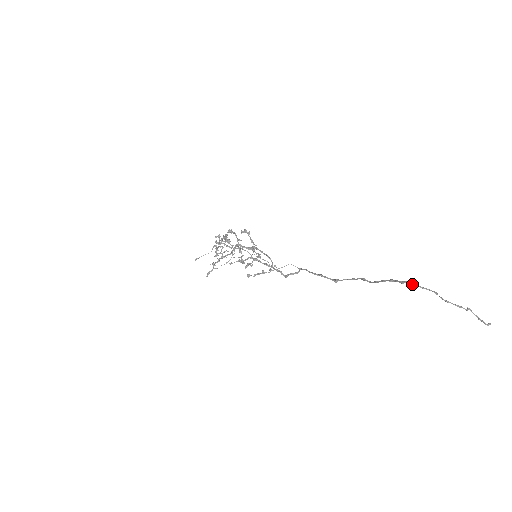
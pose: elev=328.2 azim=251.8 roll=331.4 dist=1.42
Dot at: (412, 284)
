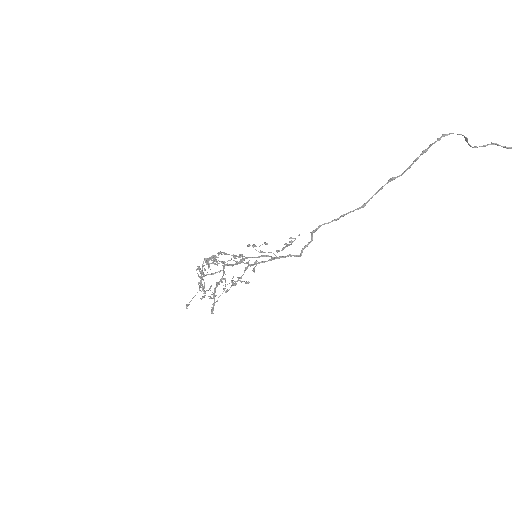
Dot at: (448, 134)
